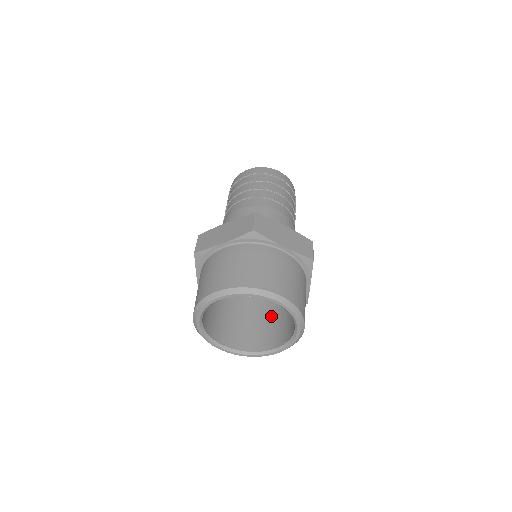
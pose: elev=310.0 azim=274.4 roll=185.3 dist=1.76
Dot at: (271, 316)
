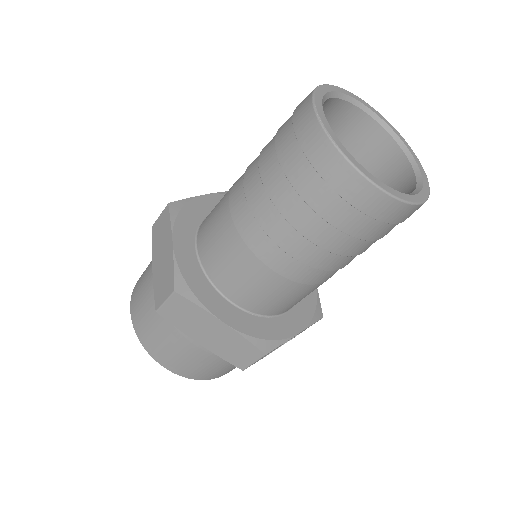
Dot at: occluded
